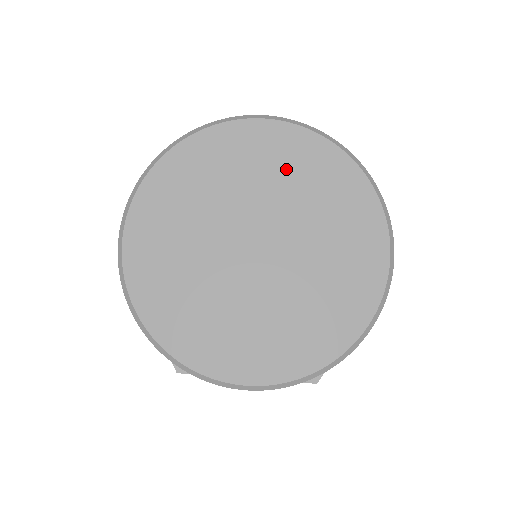
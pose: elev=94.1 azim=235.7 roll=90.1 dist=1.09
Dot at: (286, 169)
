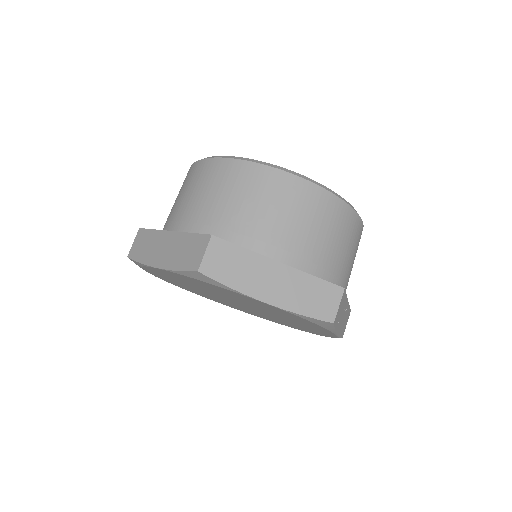
Dot at: occluded
